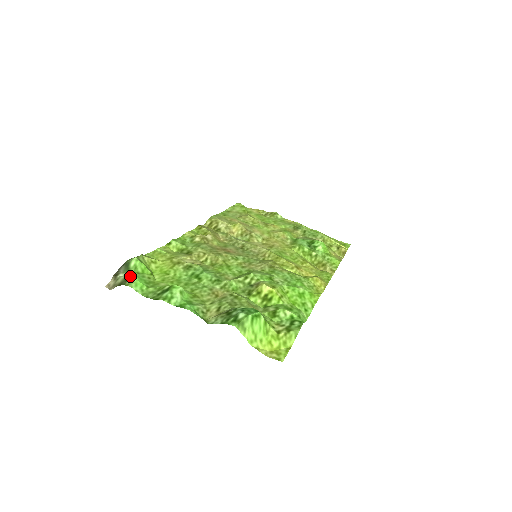
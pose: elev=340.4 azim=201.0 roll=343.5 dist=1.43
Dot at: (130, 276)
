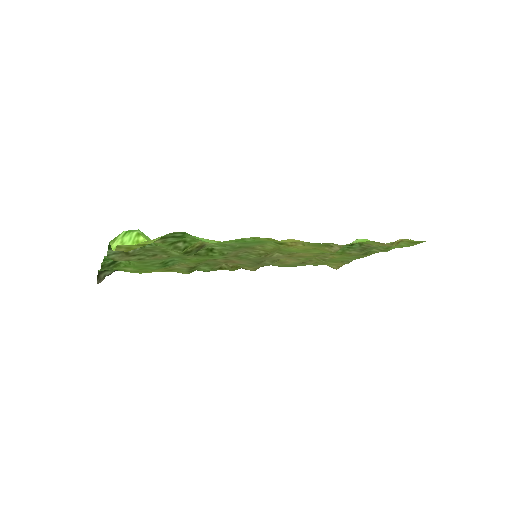
Dot at: occluded
